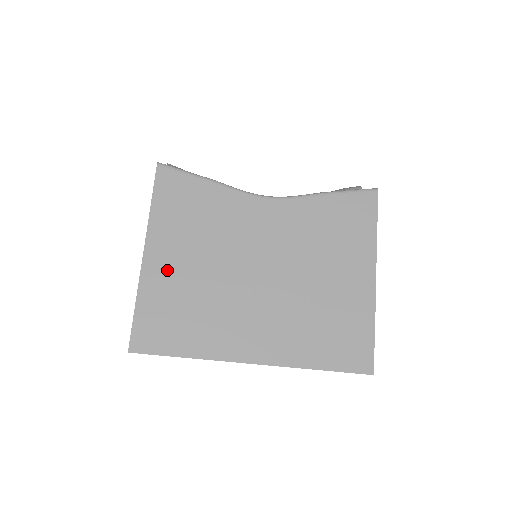
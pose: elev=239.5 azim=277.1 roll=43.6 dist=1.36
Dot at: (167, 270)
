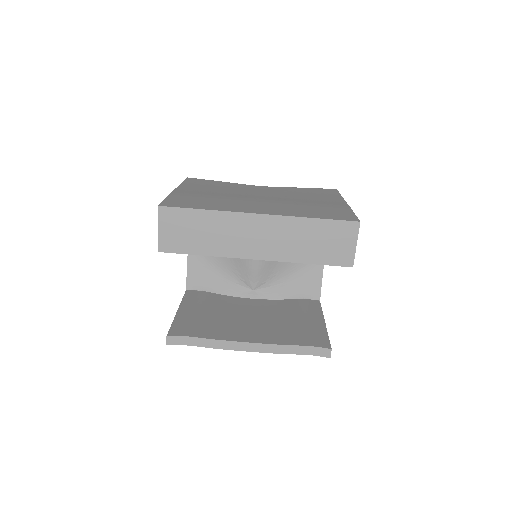
Dot at: (191, 193)
